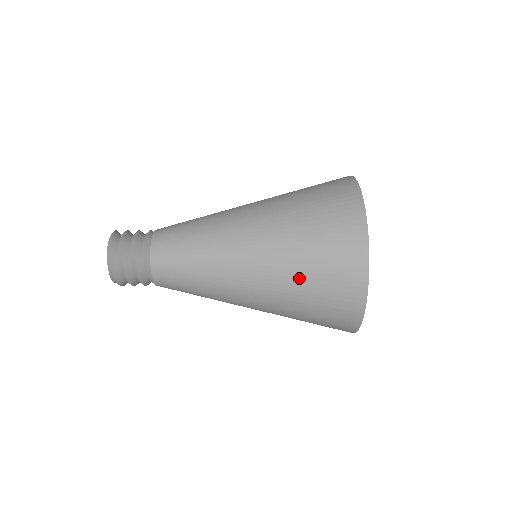
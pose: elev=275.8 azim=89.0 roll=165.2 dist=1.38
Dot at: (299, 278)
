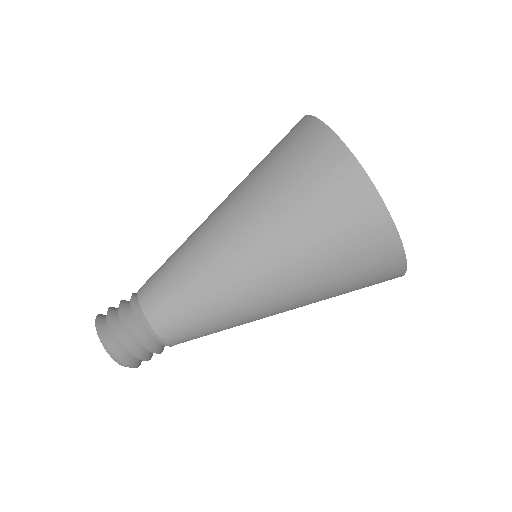
Dot at: (330, 285)
